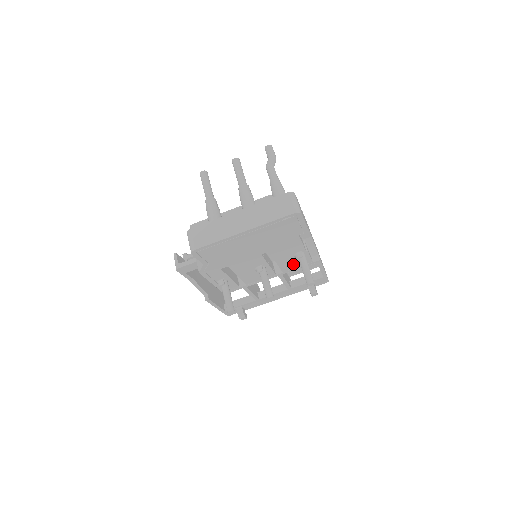
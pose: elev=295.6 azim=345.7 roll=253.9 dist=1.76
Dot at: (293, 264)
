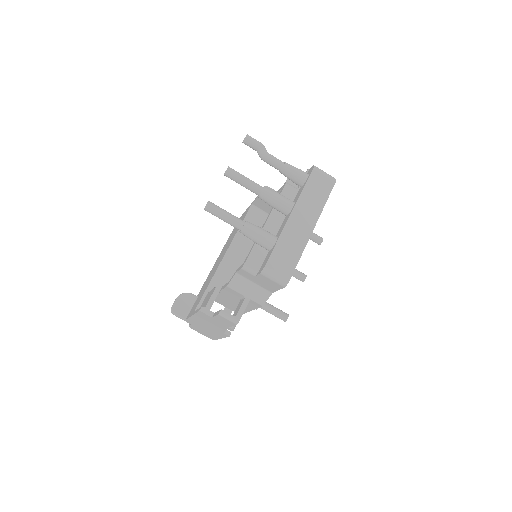
Dot at: occluded
